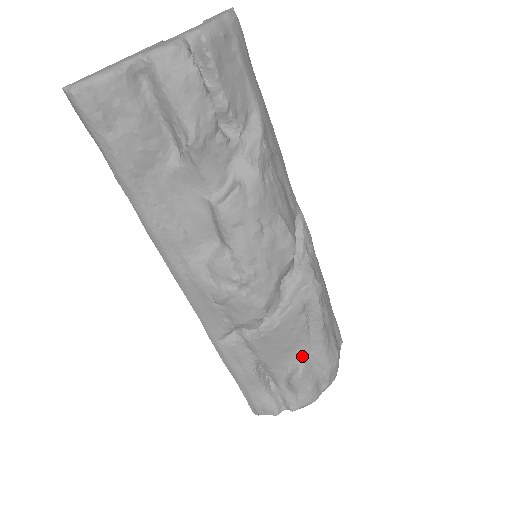
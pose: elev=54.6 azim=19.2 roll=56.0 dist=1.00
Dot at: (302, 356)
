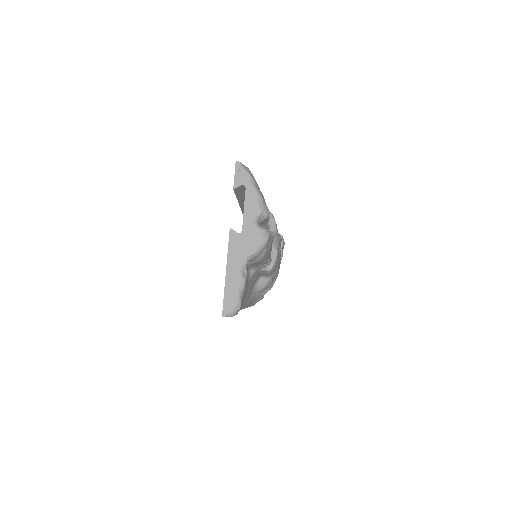
Dot at: occluded
